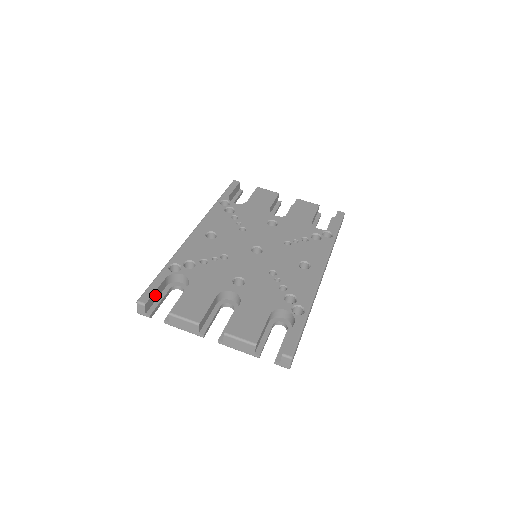
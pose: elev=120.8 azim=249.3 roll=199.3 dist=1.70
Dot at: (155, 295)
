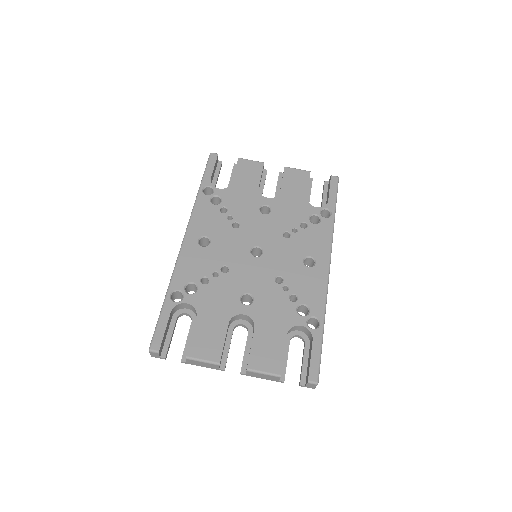
Dot at: (165, 335)
